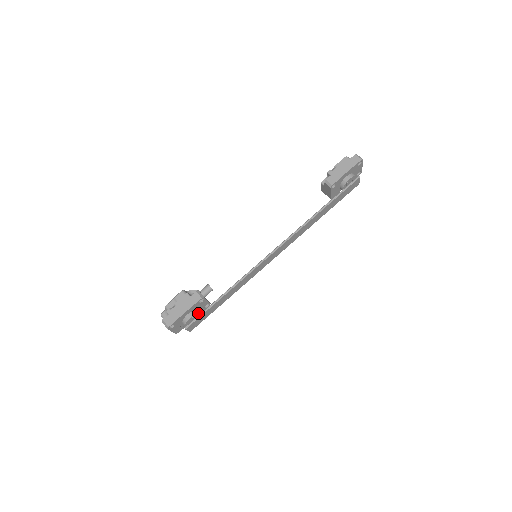
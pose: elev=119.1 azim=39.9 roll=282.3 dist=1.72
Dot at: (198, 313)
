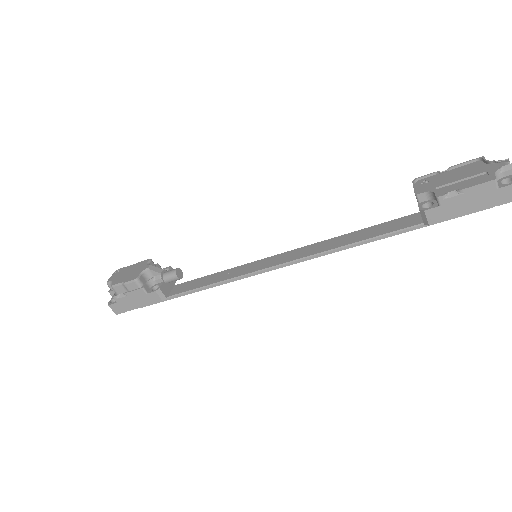
Dot at: occluded
